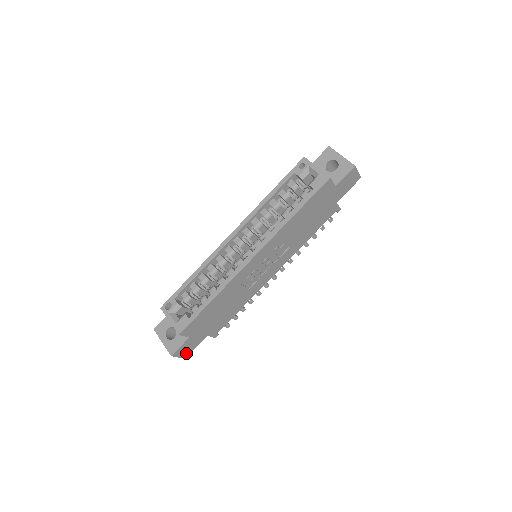
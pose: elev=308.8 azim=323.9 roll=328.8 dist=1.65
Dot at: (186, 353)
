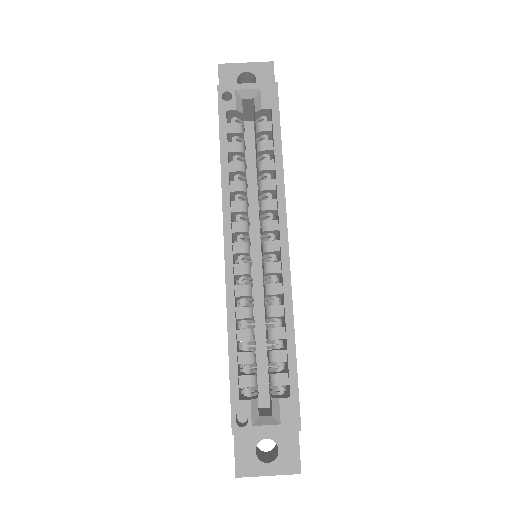
Dot at: occluded
